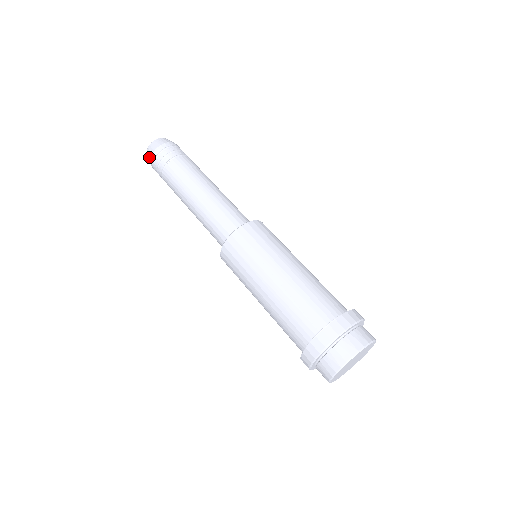
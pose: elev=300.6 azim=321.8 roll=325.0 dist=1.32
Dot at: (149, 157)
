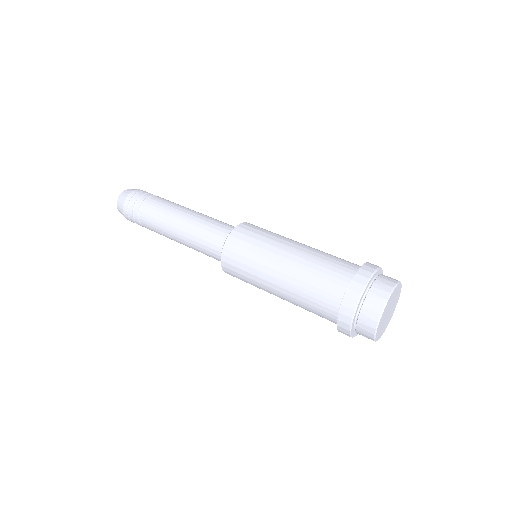
Dot at: (122, 213)
